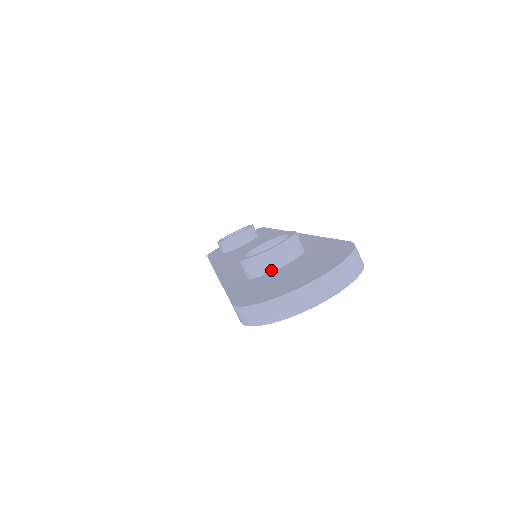
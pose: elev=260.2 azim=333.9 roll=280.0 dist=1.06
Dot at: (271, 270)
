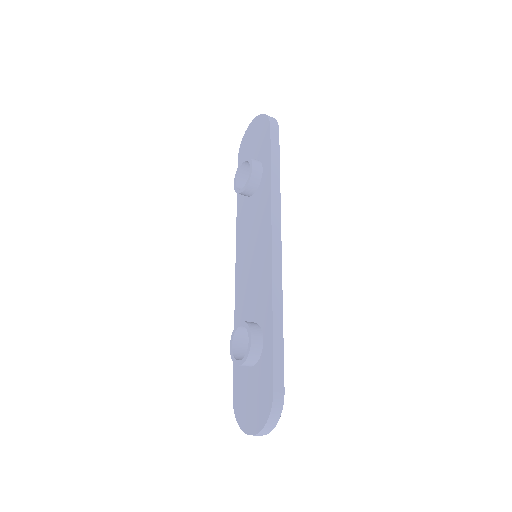
Dot at: (247, 366)
